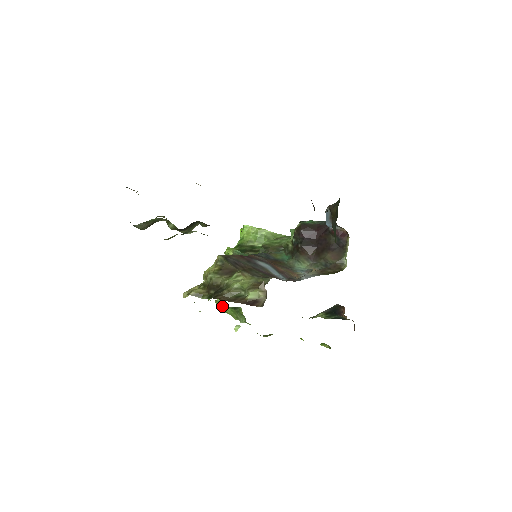
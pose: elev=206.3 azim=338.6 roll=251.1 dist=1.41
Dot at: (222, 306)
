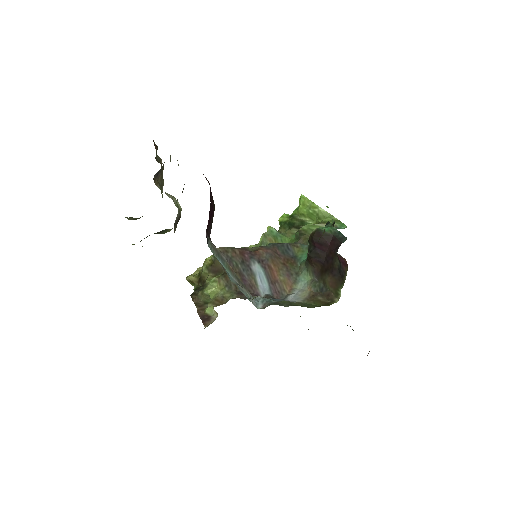
Dot at: occluded
